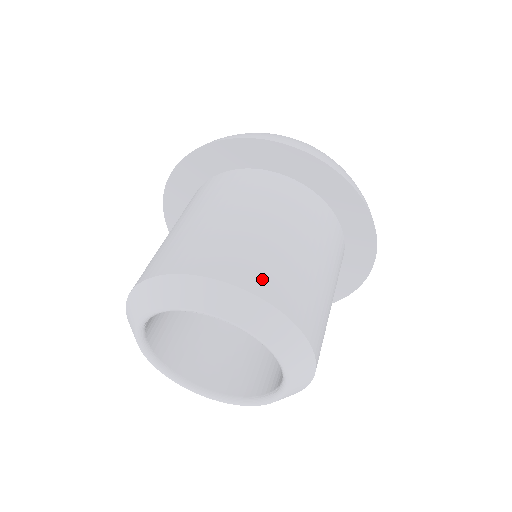
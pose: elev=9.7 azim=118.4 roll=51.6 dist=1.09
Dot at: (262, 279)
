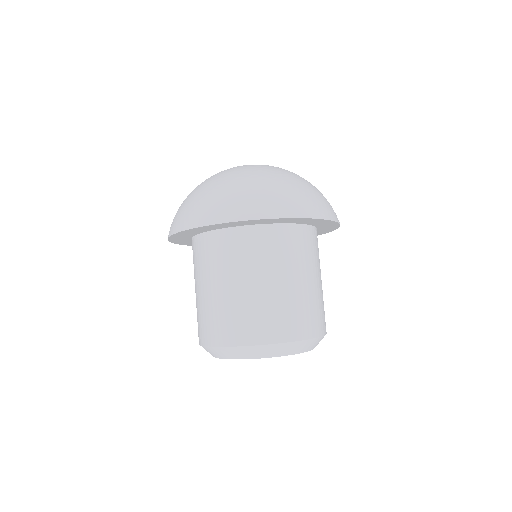
Dot at: (315, 325)
